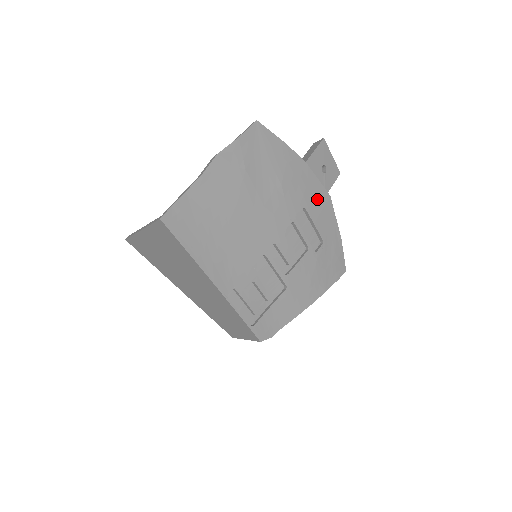
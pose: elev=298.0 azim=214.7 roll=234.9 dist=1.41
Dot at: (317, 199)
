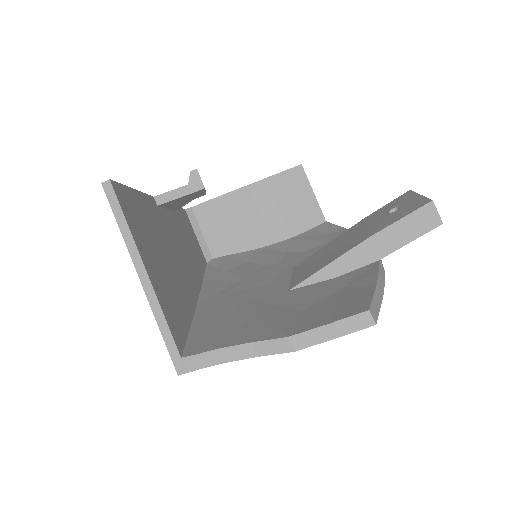
Dot at: occluded
